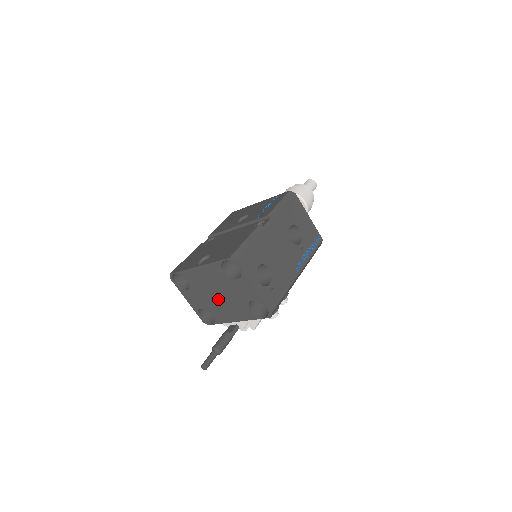
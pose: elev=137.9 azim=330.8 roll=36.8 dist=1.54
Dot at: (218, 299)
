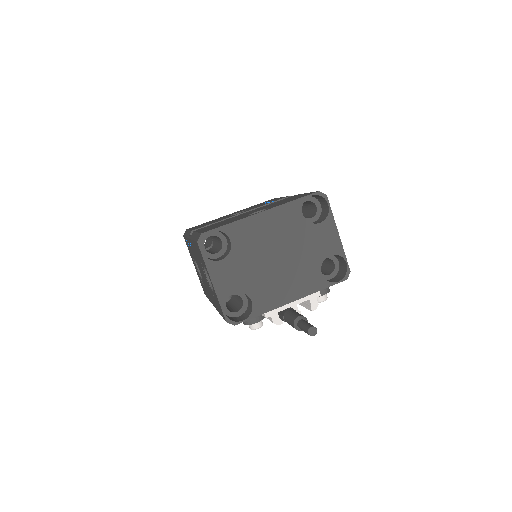
Dot at: (275, 265)
